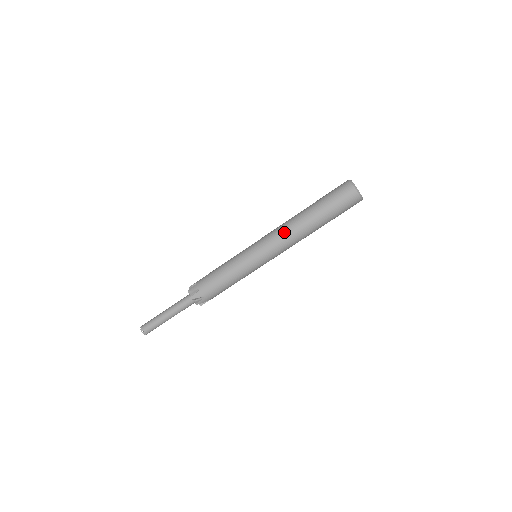
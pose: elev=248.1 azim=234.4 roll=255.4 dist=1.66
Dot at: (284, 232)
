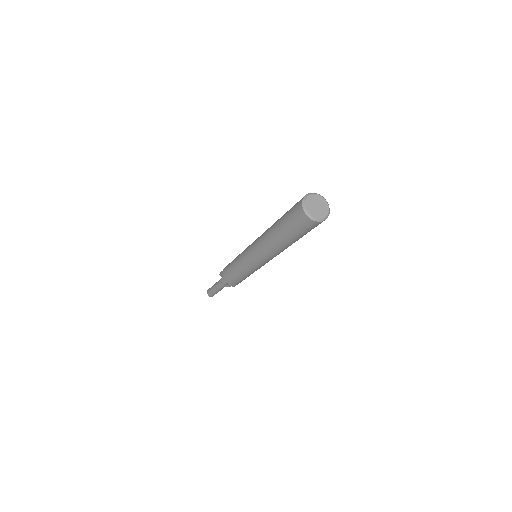
Dot at: (260, 243)
